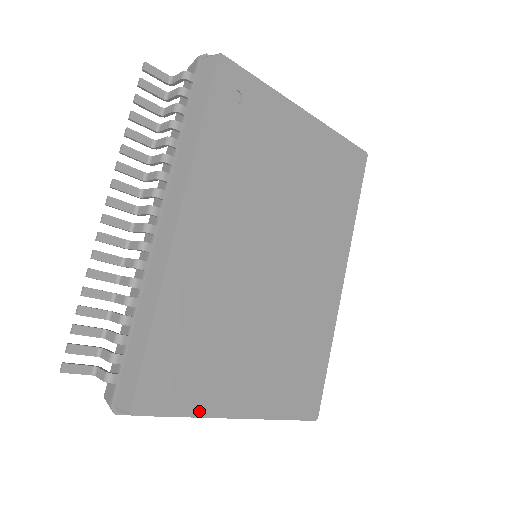
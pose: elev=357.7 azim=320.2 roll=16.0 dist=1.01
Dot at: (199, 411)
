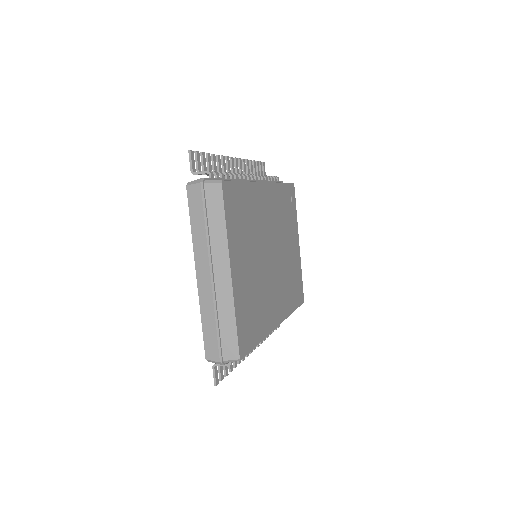
Dot at: (229, 234)
